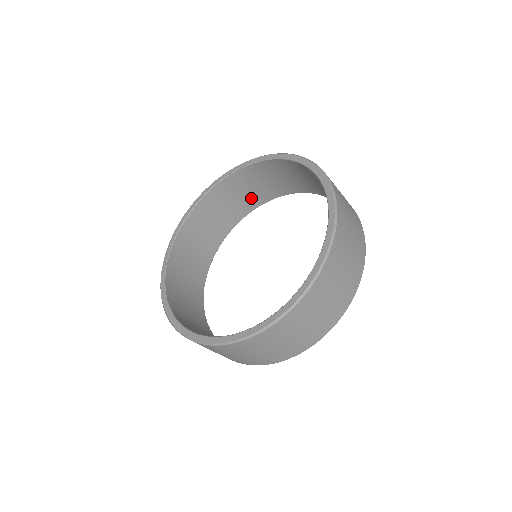
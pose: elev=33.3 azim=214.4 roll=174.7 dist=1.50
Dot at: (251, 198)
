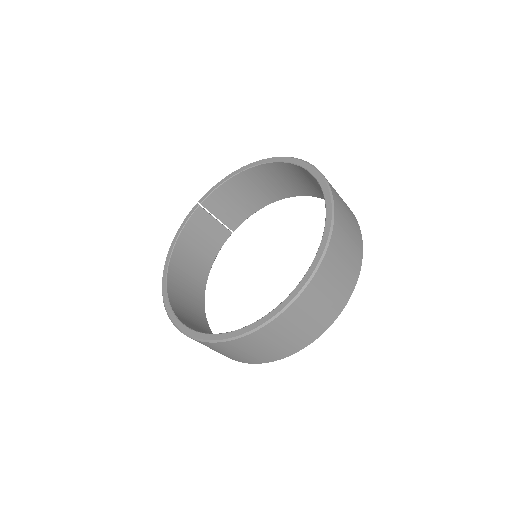
Dot at: (309, 188)
